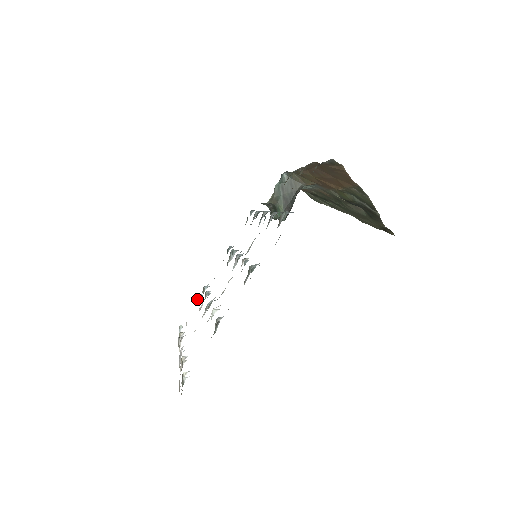
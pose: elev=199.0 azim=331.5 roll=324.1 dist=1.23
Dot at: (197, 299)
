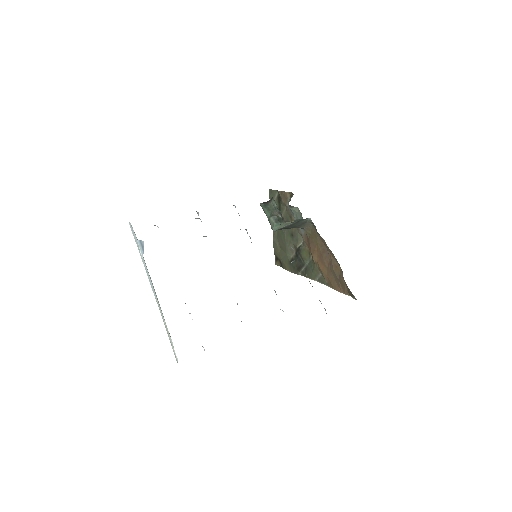
Dot at: occluded
